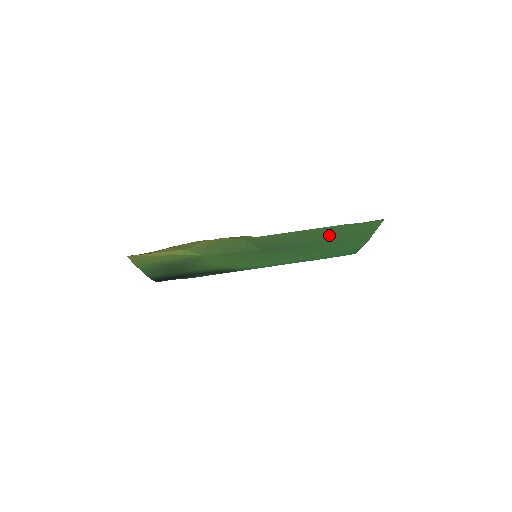
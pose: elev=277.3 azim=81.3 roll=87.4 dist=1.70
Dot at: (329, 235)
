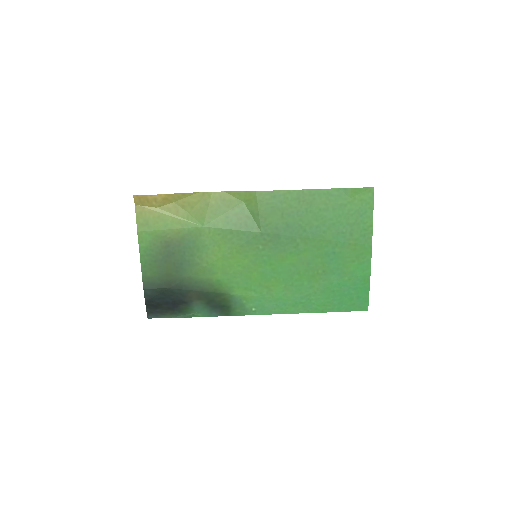
Dot at: (326, 216)
